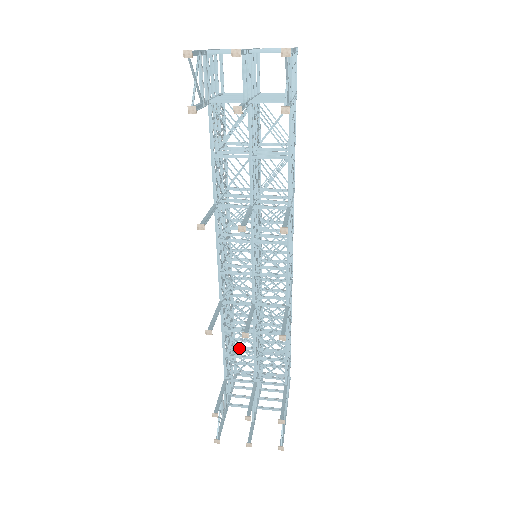
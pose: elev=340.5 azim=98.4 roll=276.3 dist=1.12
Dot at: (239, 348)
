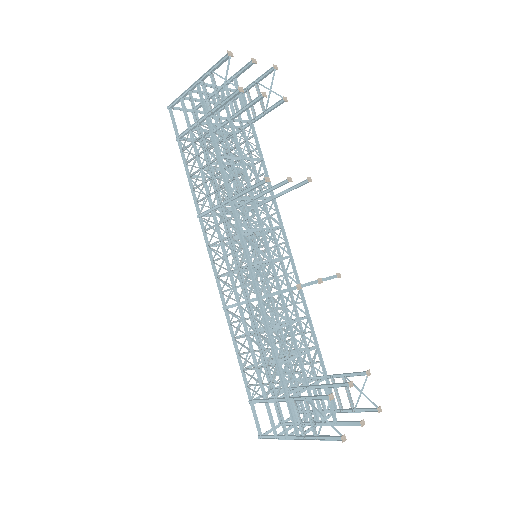
Dot at: occluded
